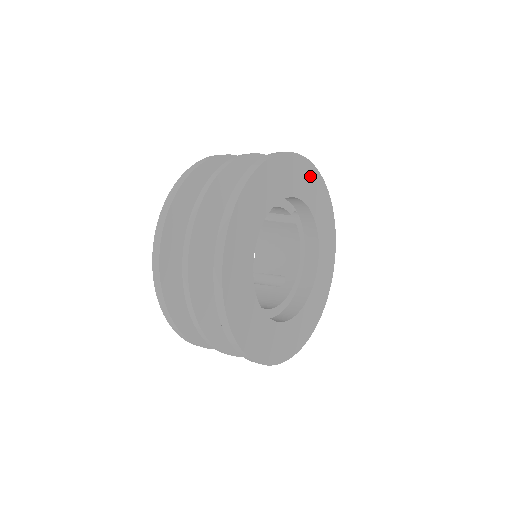
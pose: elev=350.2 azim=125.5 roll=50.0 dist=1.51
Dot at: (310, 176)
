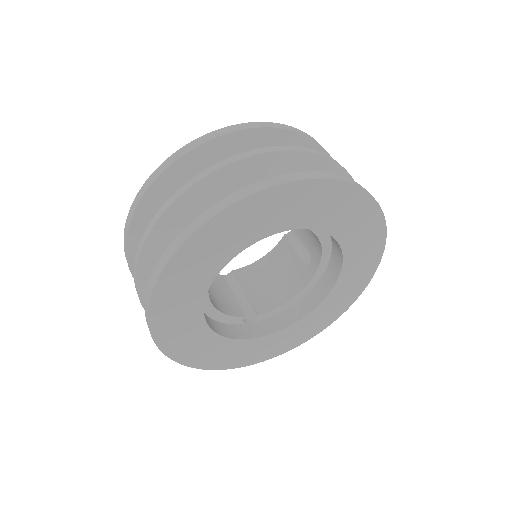
Dot at: (295, 197)
